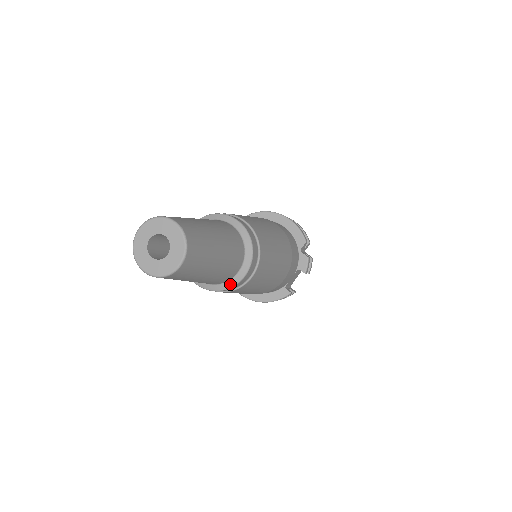
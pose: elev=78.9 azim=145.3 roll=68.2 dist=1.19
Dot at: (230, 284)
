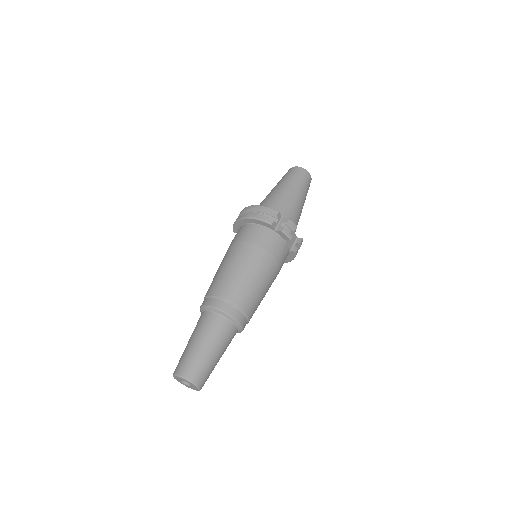
Dot at: (240, 330)
